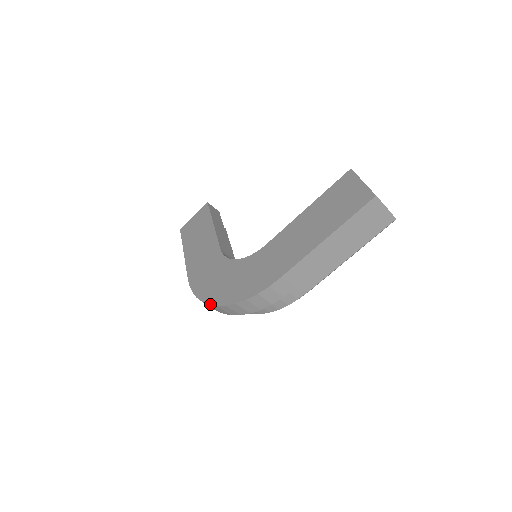
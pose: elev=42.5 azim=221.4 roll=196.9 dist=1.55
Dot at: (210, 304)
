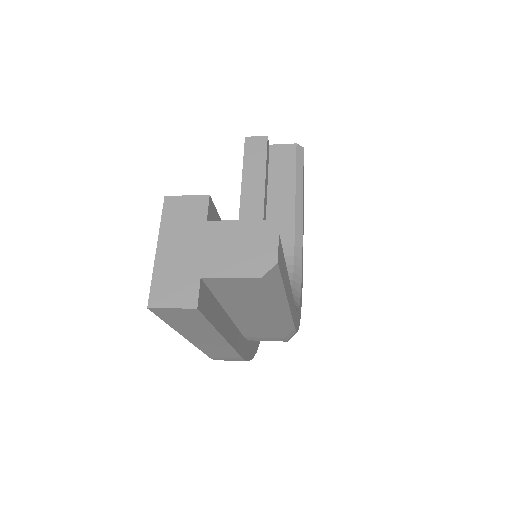
Dot at: occluded
